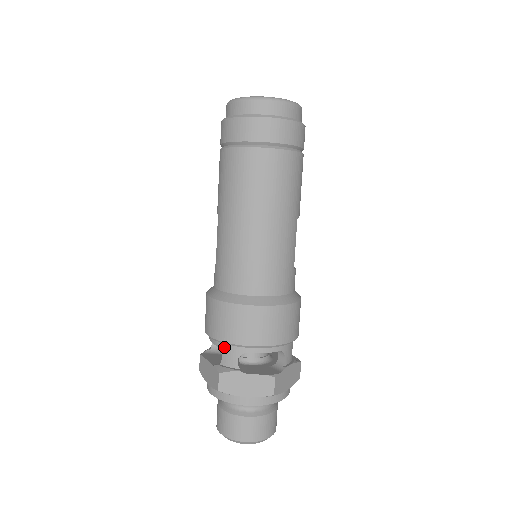
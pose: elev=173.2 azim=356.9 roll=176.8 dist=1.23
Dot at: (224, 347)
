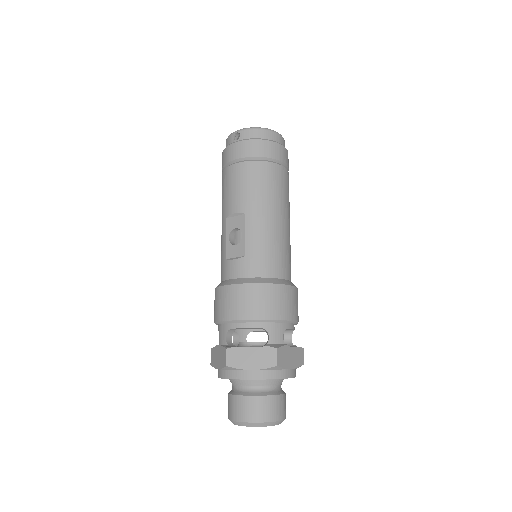
Dot at: (271, 327)
